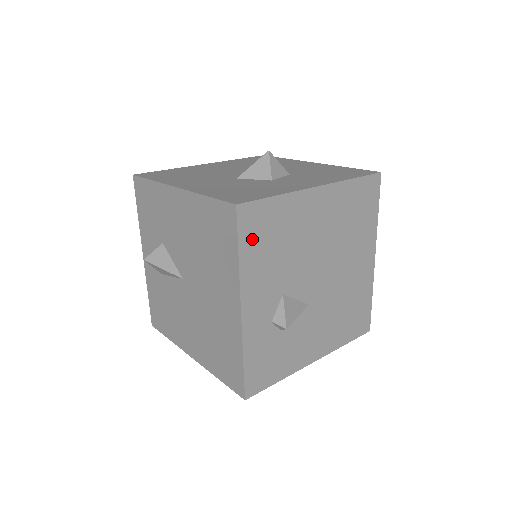
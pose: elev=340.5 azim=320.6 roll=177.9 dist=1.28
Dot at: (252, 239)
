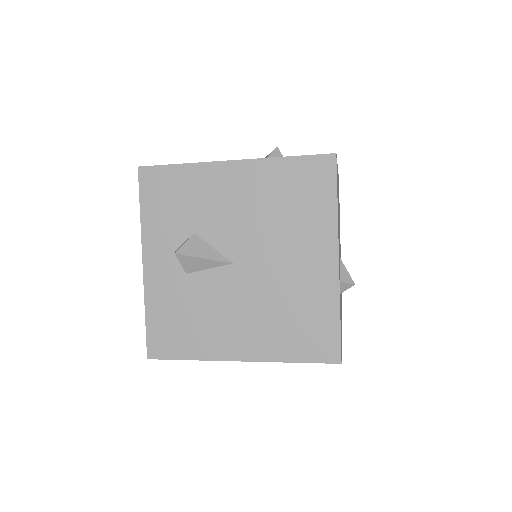
Dot at: (337, 191)
